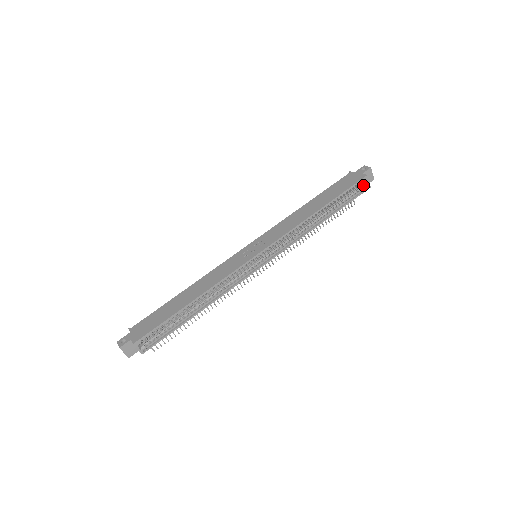
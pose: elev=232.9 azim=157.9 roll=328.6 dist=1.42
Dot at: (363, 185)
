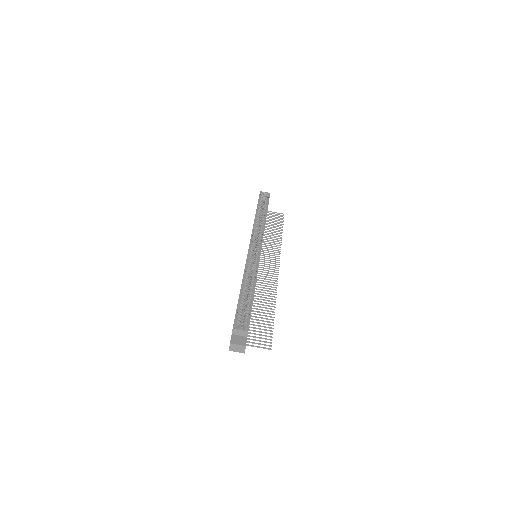
Dot at: (266, 196)
